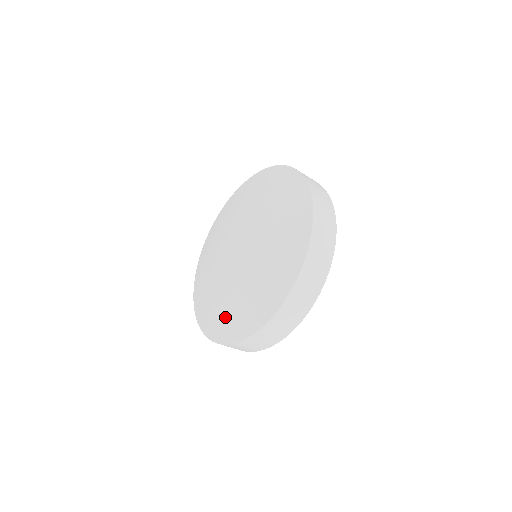
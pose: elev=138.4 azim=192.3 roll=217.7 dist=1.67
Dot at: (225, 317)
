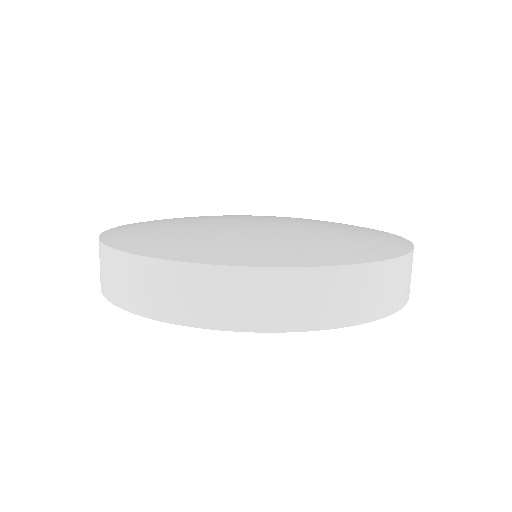
Dot at: (144, 228)
